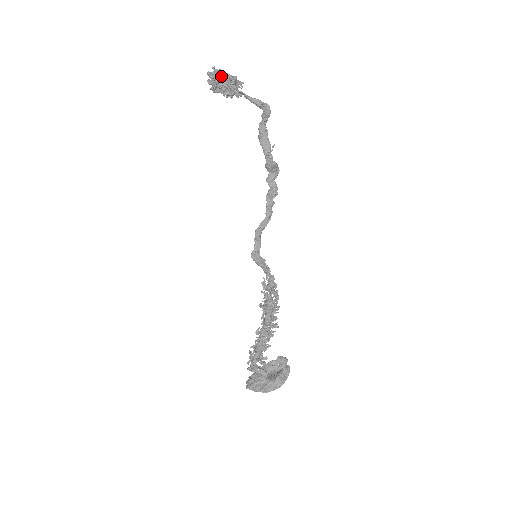
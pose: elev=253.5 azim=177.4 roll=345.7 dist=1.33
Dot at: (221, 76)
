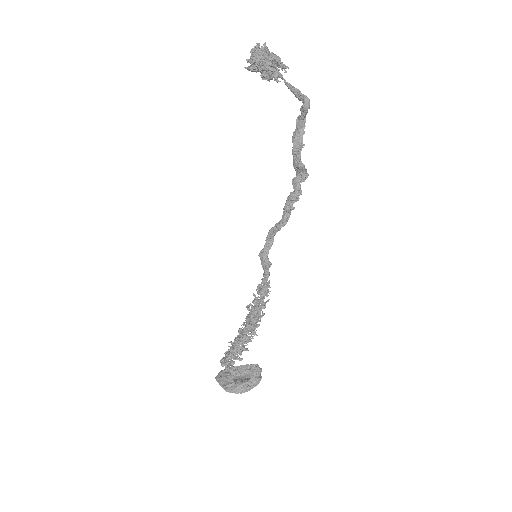
Dot at: (260, 55)
